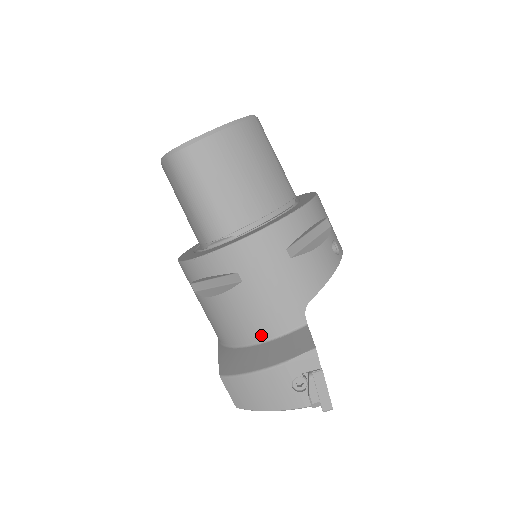
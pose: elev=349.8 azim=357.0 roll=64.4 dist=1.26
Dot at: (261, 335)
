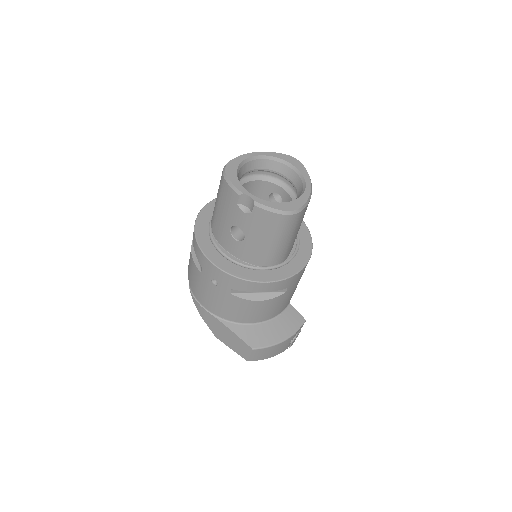
Dot at: (272, 316)
